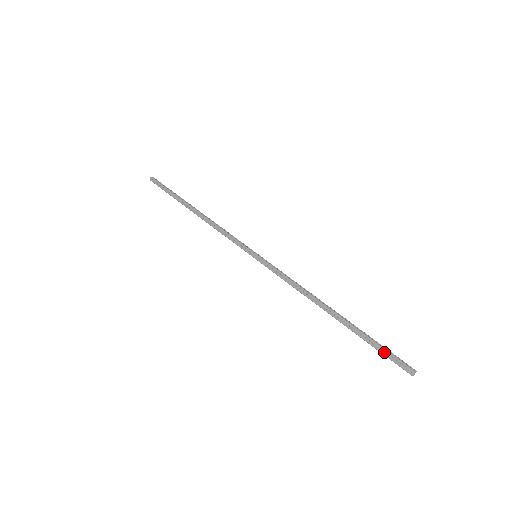
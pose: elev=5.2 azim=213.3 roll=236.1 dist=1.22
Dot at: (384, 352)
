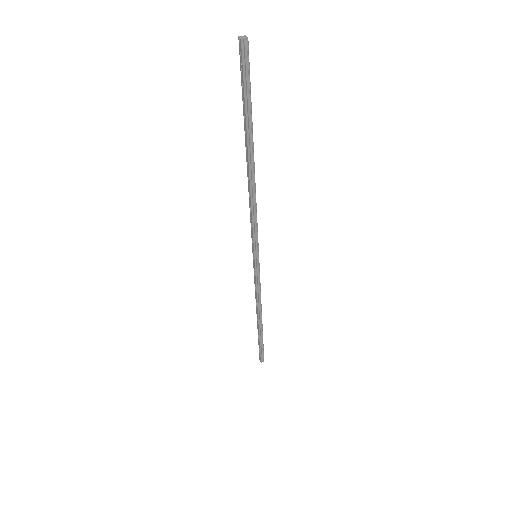
Dot at: (259, 349)
